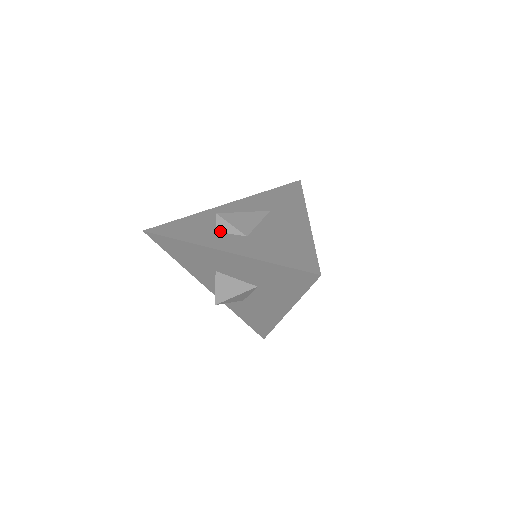
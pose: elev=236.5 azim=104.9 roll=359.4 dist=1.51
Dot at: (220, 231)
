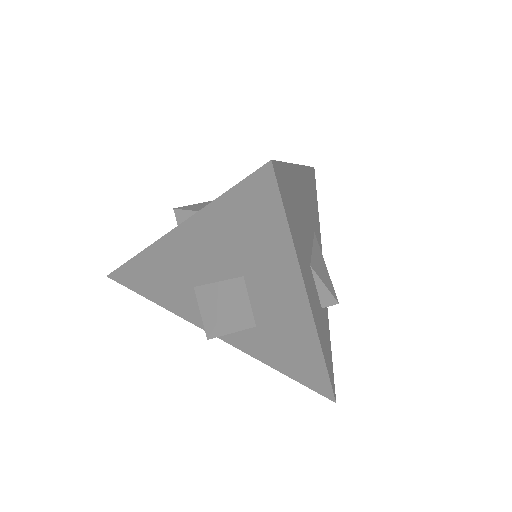
Dot at: occluded
